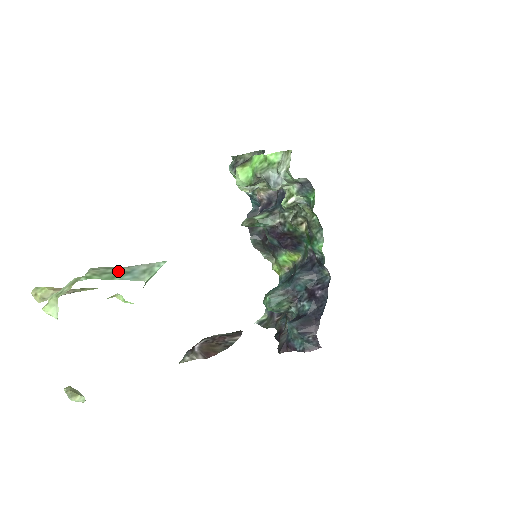
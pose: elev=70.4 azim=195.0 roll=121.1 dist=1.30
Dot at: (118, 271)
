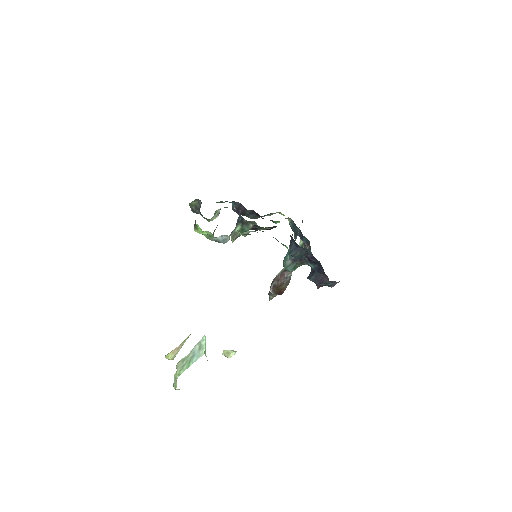
Dot at: (188, 359)
